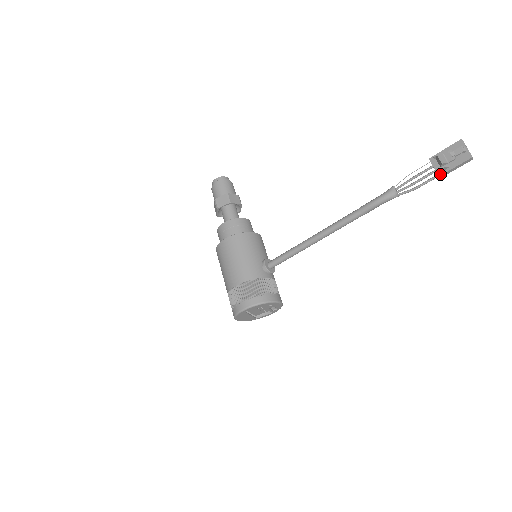
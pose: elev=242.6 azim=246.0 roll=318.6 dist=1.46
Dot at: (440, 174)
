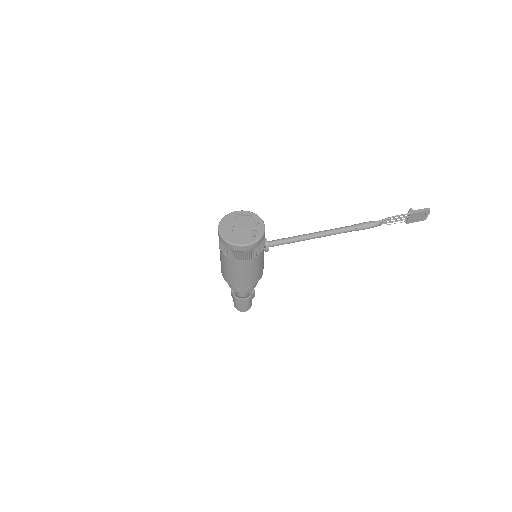
Dot at: (410, 212)
